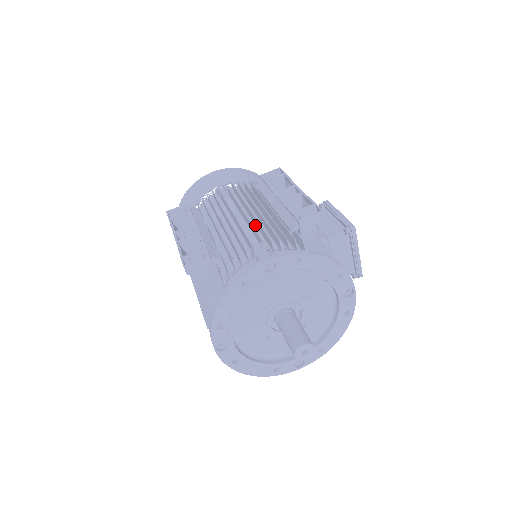
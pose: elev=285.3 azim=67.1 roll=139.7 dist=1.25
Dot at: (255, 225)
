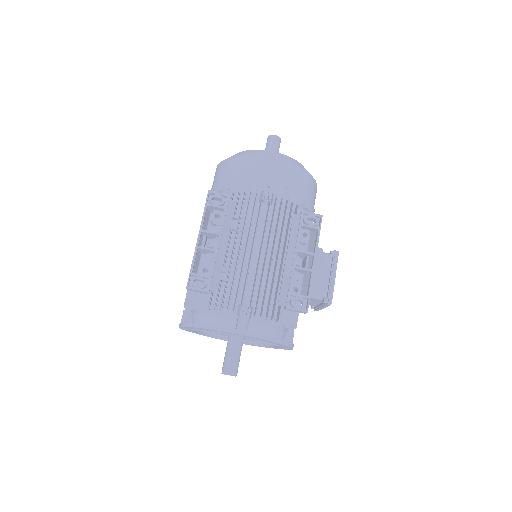
Dot at: (262, 267)
